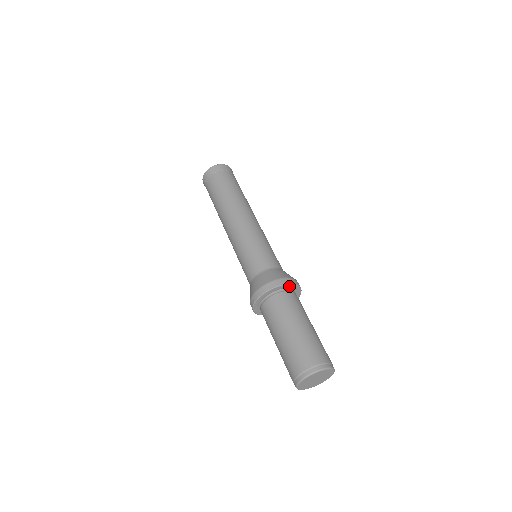
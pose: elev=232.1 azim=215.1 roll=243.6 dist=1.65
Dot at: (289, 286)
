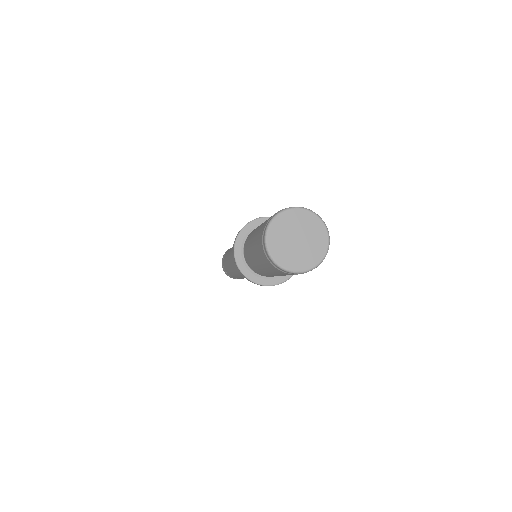
Dot at: occluded
